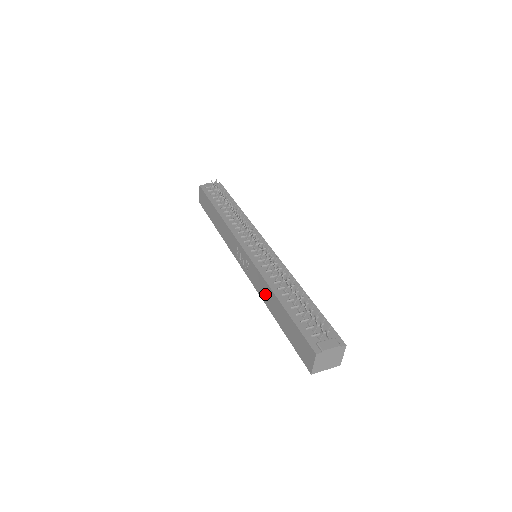
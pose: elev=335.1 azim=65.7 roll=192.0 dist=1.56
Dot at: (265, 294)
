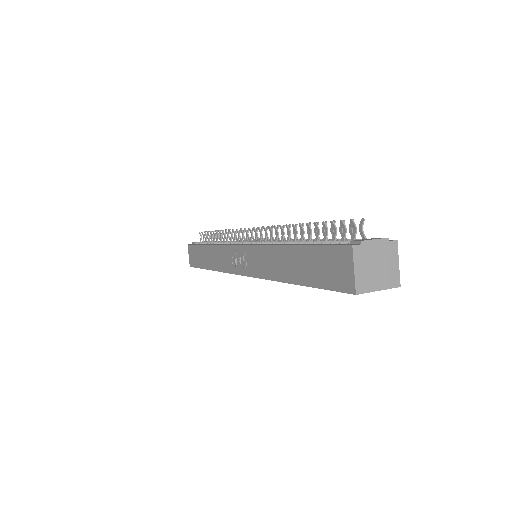
Dot at: (271, 265)
